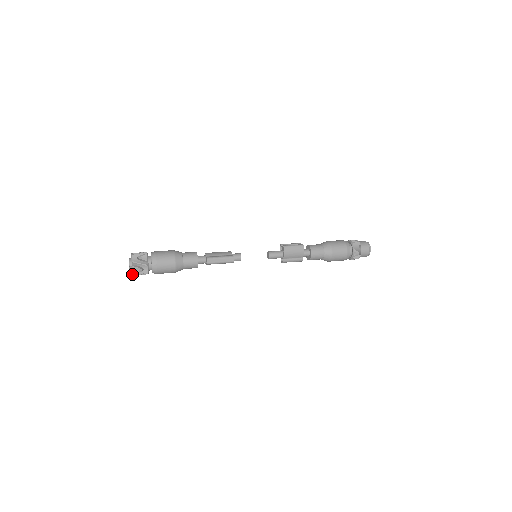
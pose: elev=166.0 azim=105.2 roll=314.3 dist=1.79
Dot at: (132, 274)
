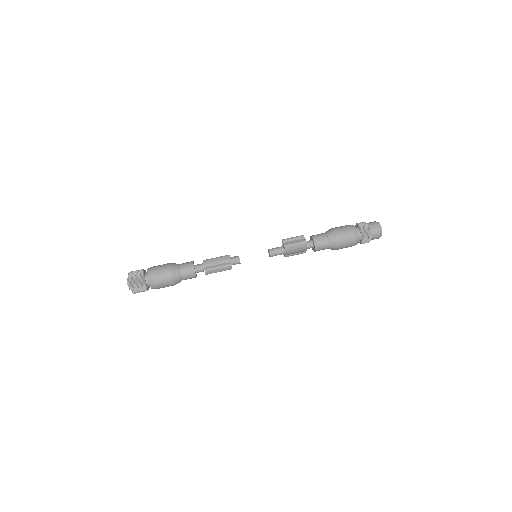
Dot at: occluded
